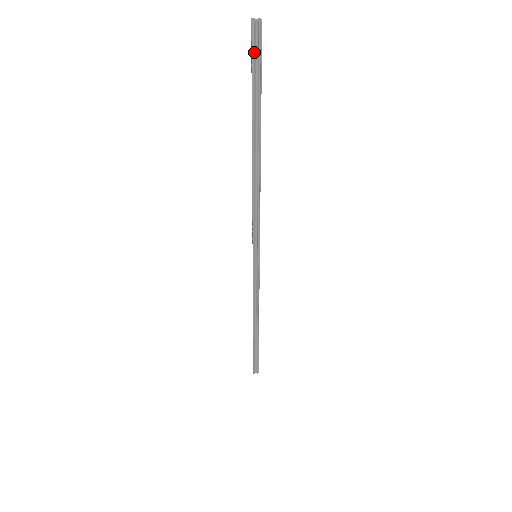
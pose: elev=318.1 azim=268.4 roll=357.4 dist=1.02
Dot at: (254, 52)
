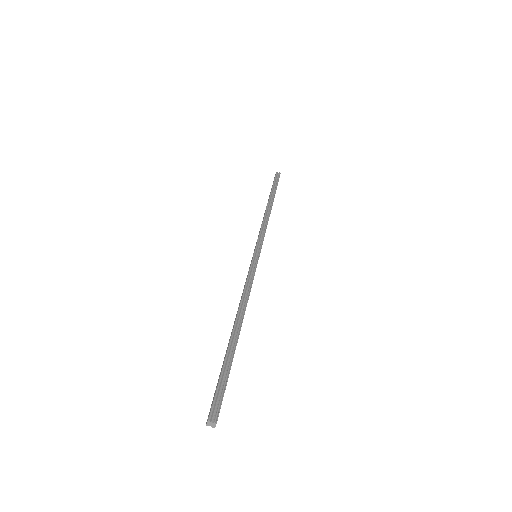
Dot at: (214, 404)
